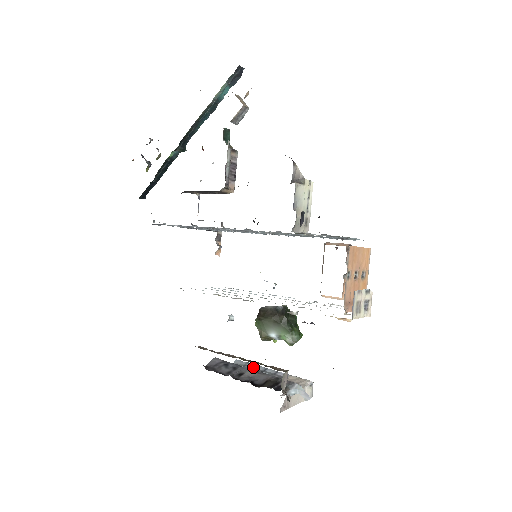
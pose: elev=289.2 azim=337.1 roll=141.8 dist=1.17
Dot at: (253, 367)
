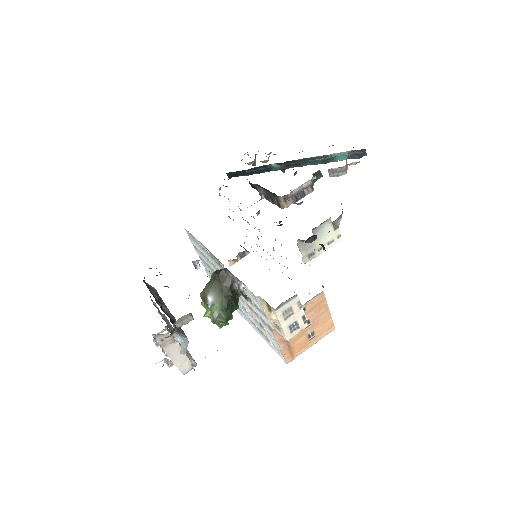
Dot at: (170, 324)
